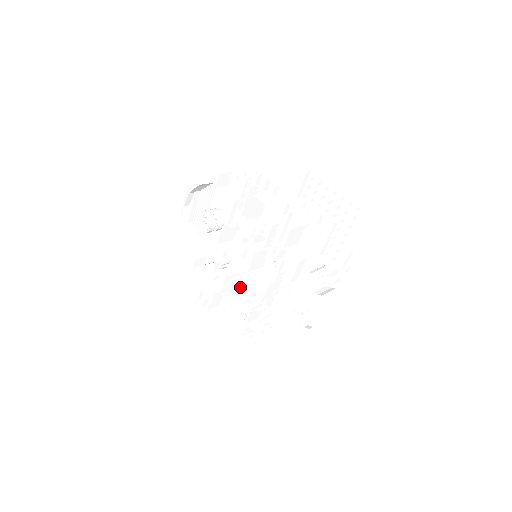
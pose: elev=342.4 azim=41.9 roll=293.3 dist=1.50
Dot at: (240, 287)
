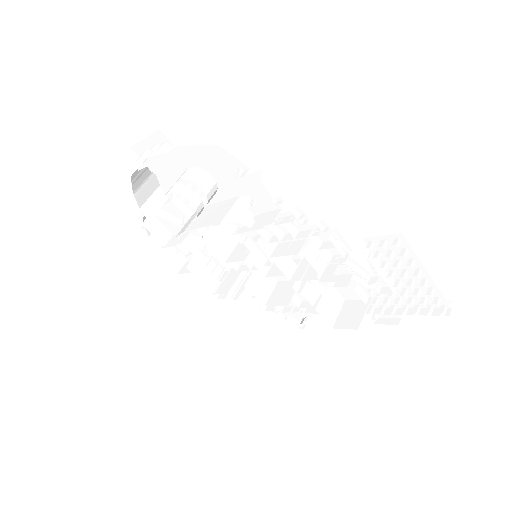
Dot at: occluded
